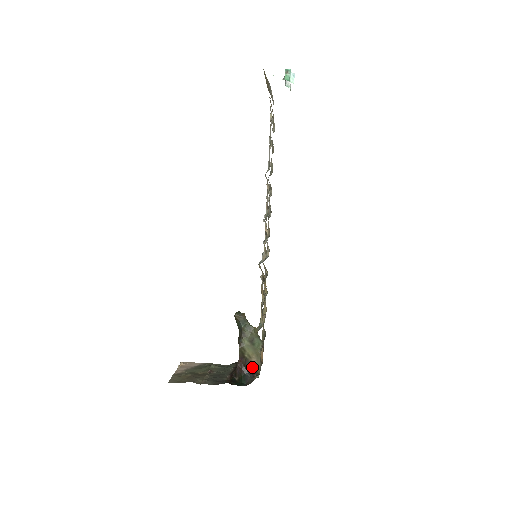
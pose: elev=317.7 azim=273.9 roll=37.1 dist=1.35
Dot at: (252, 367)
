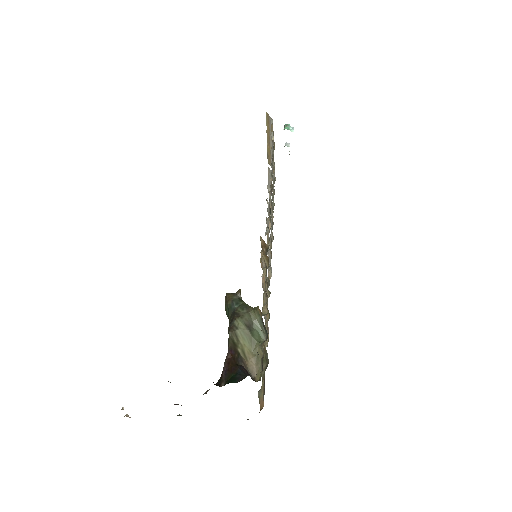
Dot at: (248, 373)
